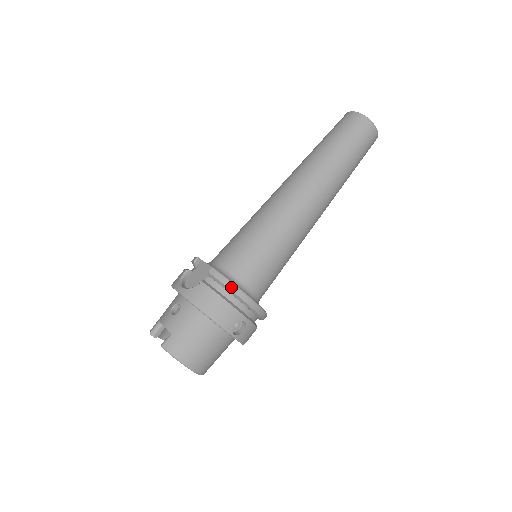
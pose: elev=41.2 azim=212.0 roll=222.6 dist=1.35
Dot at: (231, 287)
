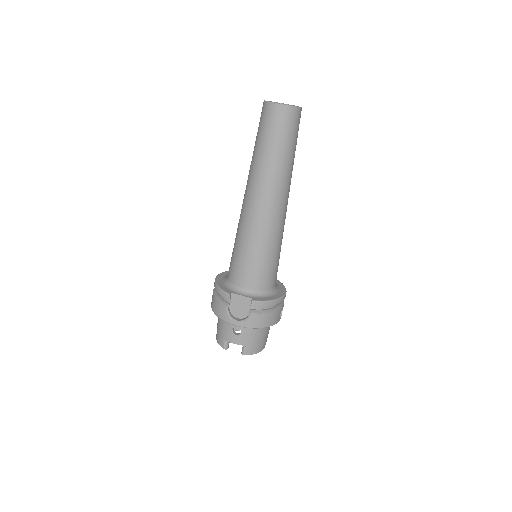
Dot at: (272, 304)
